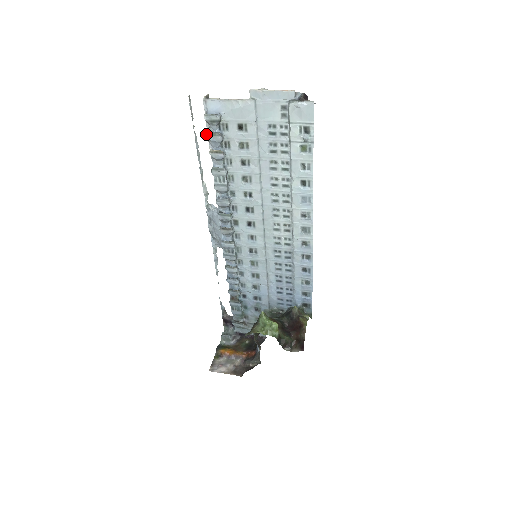
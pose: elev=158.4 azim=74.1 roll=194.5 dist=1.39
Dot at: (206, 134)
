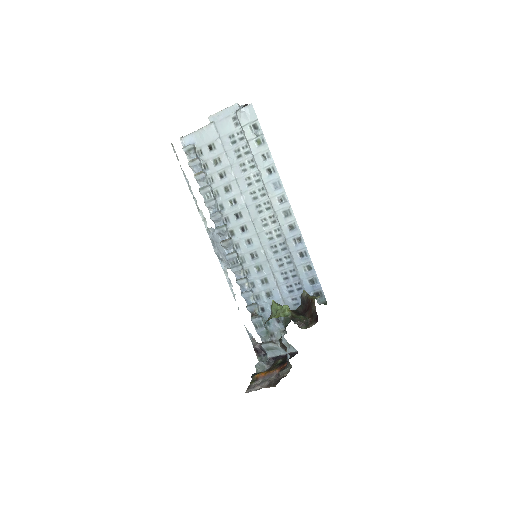
Dot at: (188, 163)
